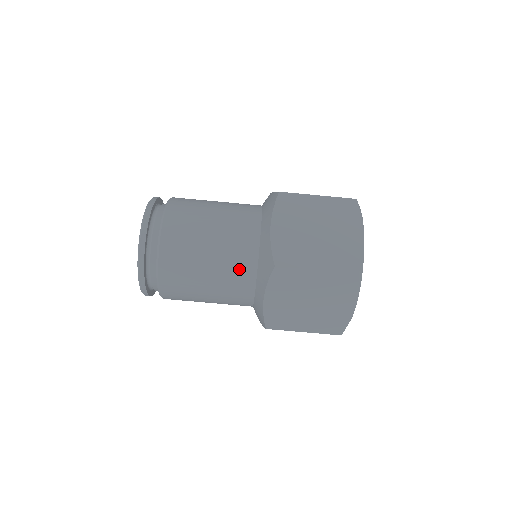
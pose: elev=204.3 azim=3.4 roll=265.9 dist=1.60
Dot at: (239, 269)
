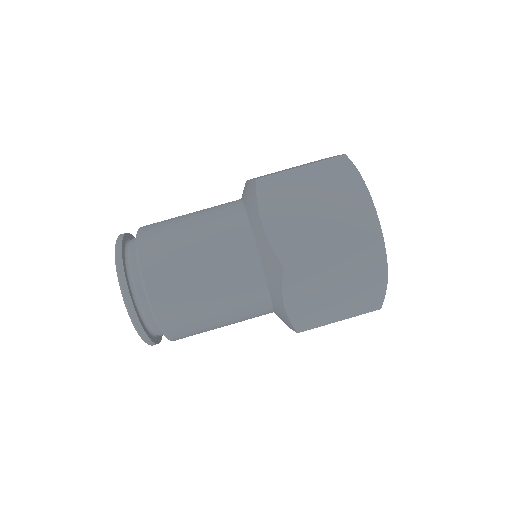
Dot at: (244, 283)
